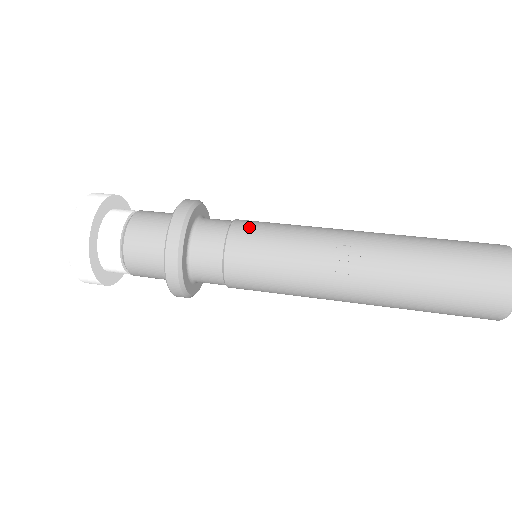
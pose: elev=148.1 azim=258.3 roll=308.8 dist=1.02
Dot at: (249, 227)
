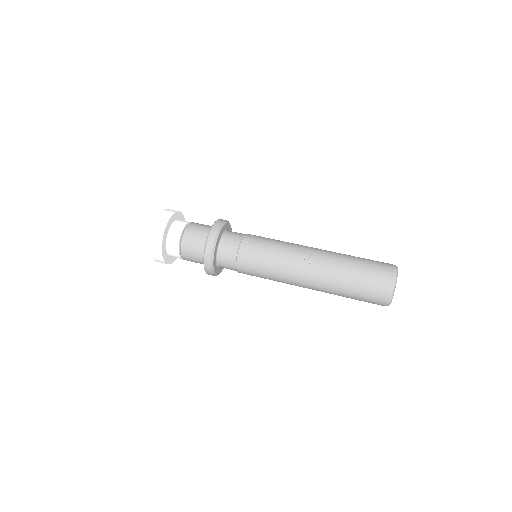
Dot at: (255, 237)
